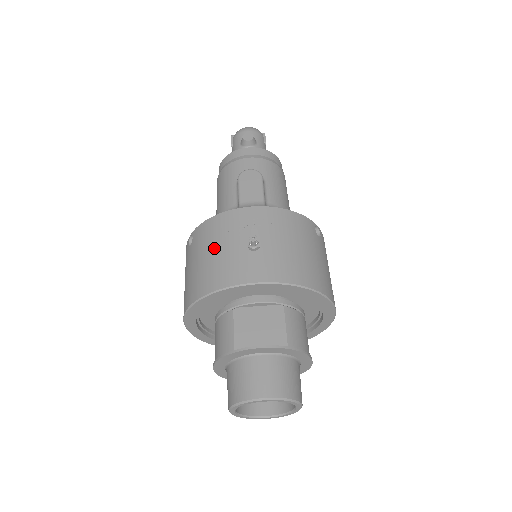
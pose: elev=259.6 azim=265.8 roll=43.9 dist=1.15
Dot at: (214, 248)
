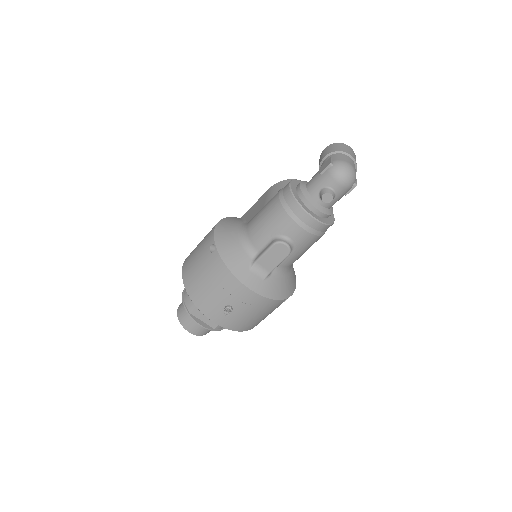
Dot at: (212, 285)
